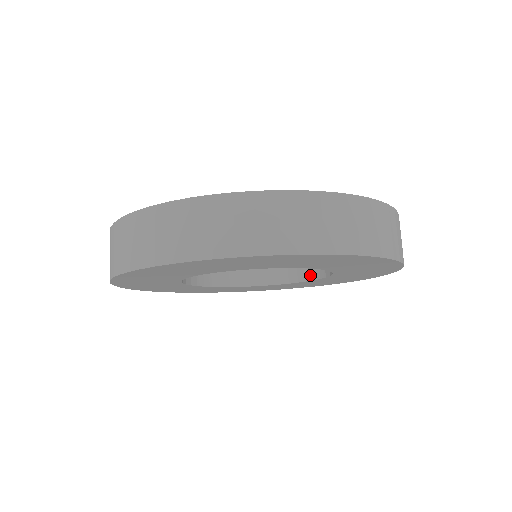
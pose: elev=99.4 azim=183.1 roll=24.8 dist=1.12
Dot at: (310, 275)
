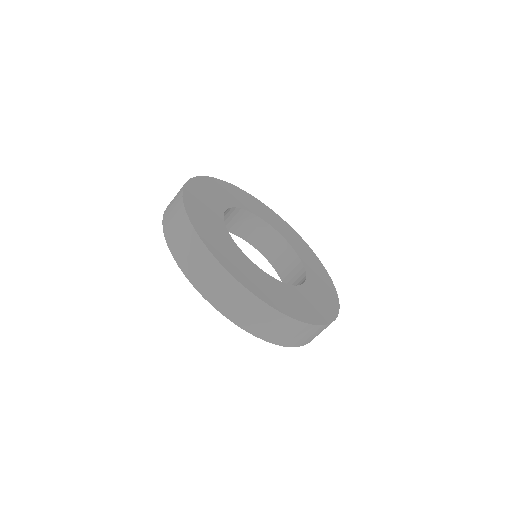
Dot at: (283, 276)
